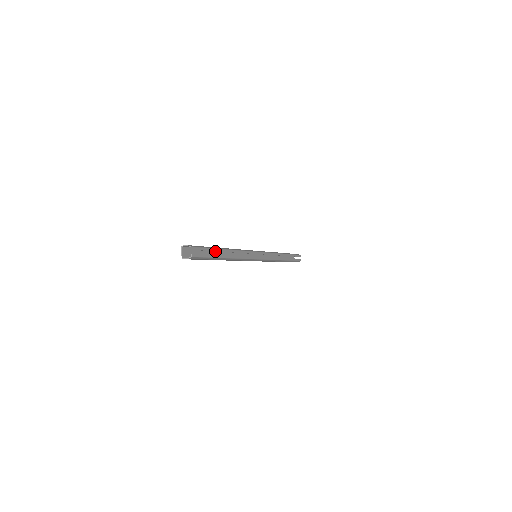
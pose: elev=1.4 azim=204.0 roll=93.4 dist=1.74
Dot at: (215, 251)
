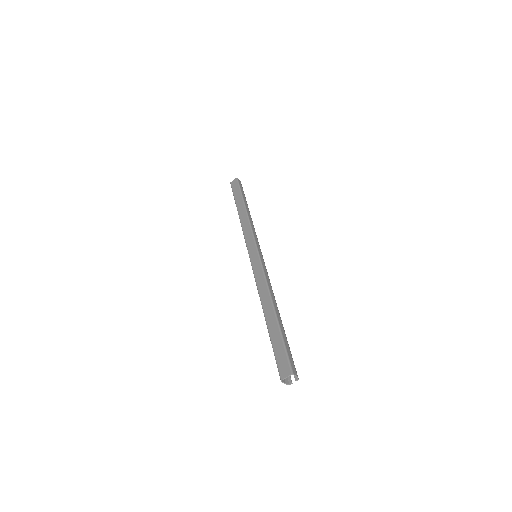
Dot at: (274, 317)
